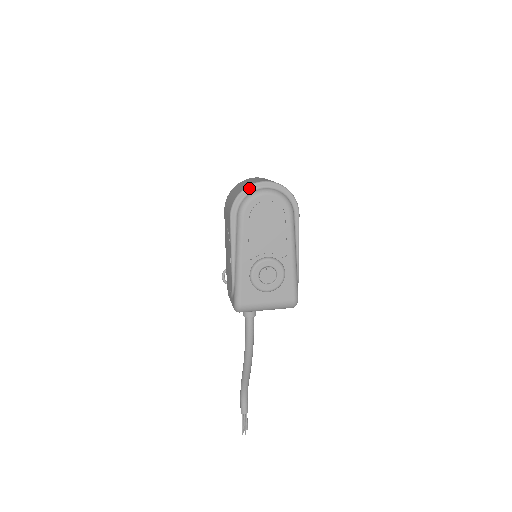
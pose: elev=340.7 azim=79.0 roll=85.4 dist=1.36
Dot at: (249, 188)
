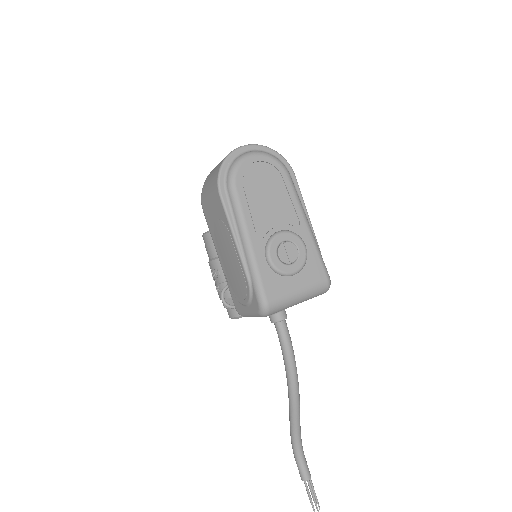
Dot at: (231, 155)
